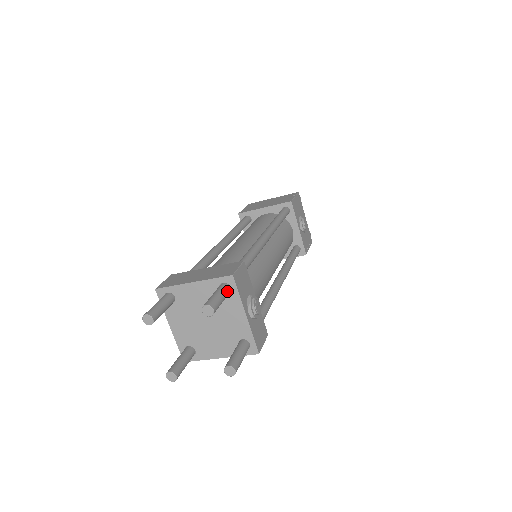
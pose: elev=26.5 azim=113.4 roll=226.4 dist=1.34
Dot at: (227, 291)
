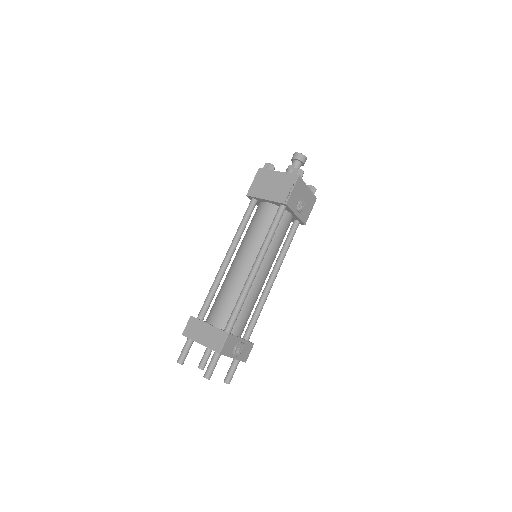
Dot at: (218, 358)
